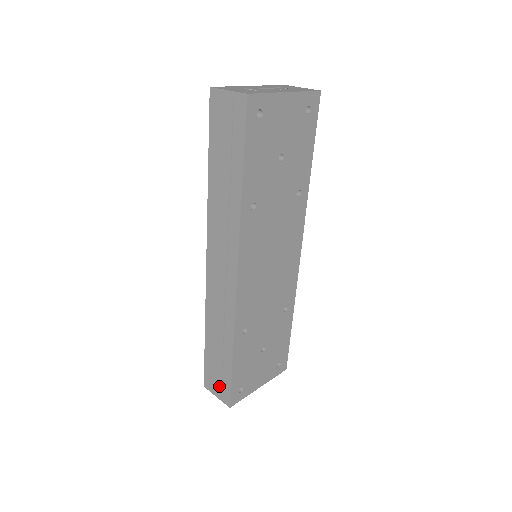
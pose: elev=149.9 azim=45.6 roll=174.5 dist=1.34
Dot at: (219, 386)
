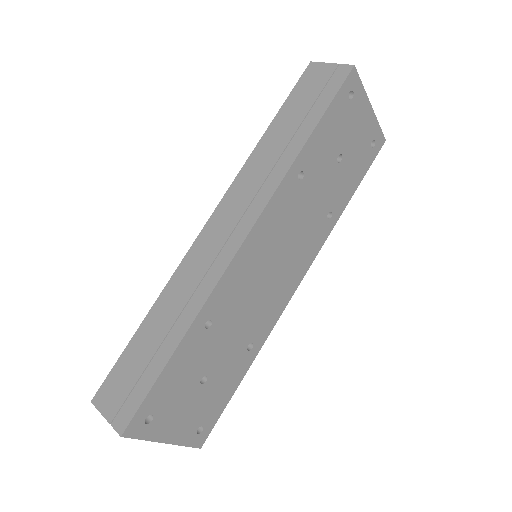
Dot at: (122, 398)
